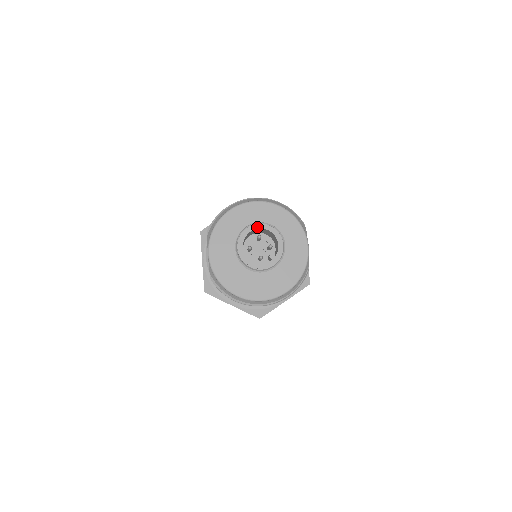
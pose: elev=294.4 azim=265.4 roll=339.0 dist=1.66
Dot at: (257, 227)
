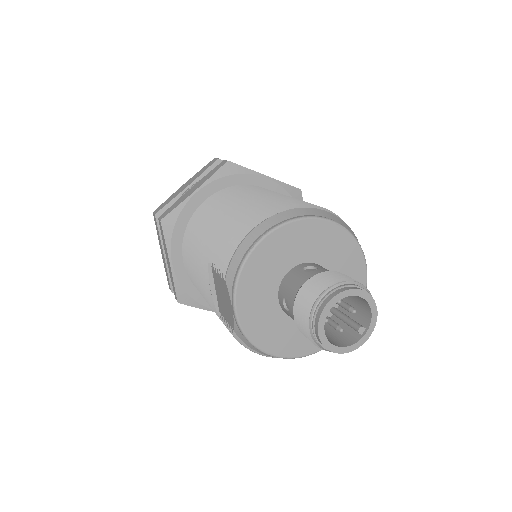
Dot at: (344, 295)
